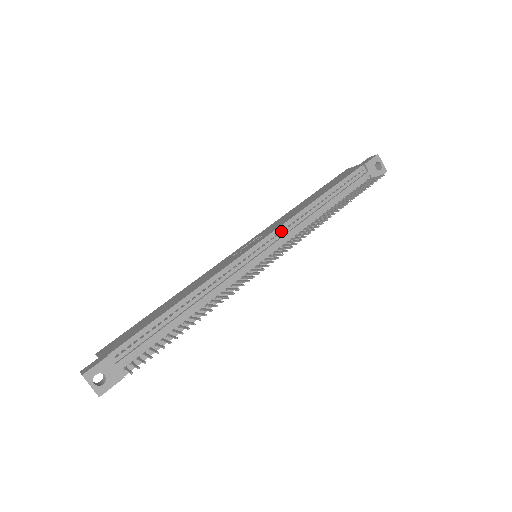
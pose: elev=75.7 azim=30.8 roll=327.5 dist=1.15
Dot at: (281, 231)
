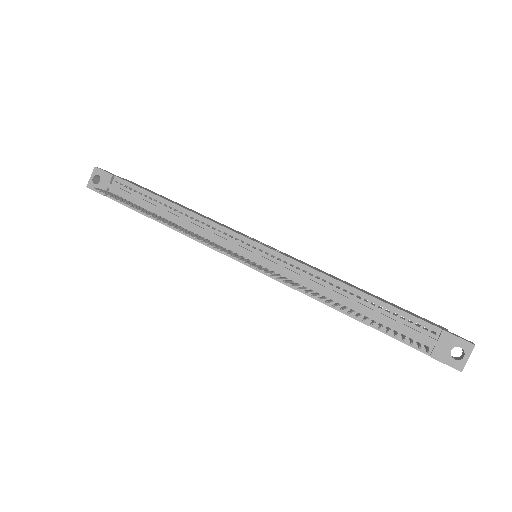
Dot at: (288, 263)
